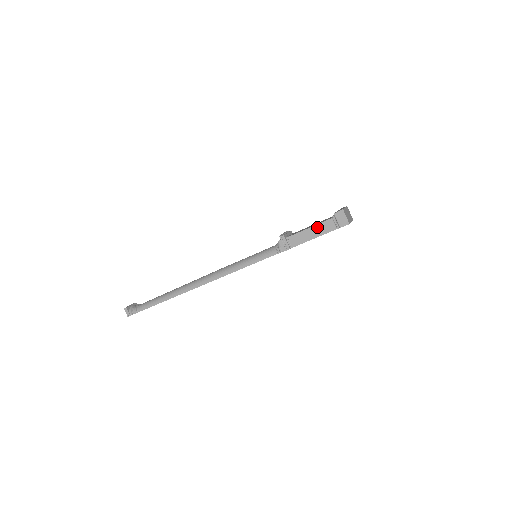
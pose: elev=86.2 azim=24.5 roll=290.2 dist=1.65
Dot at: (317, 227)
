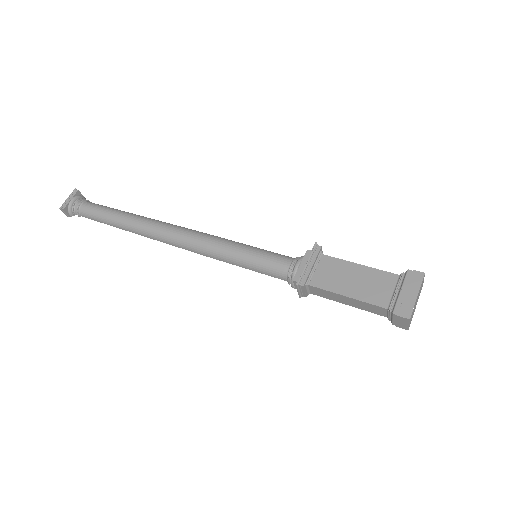
Dot at: (359, 302)
